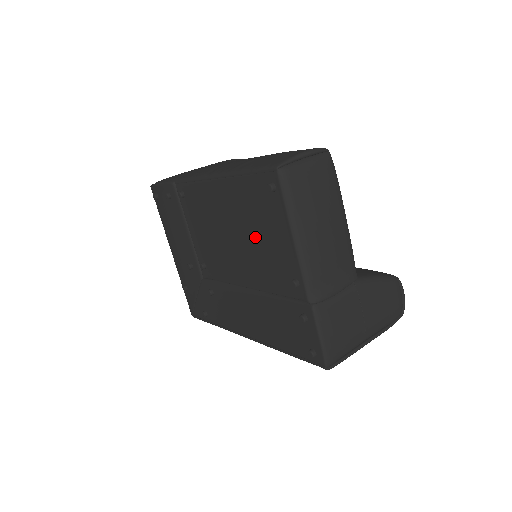
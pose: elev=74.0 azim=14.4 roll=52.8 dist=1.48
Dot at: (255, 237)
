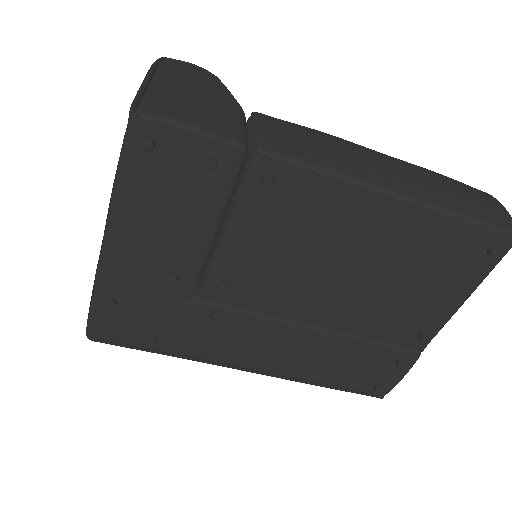
Dot at: (401, 284)
